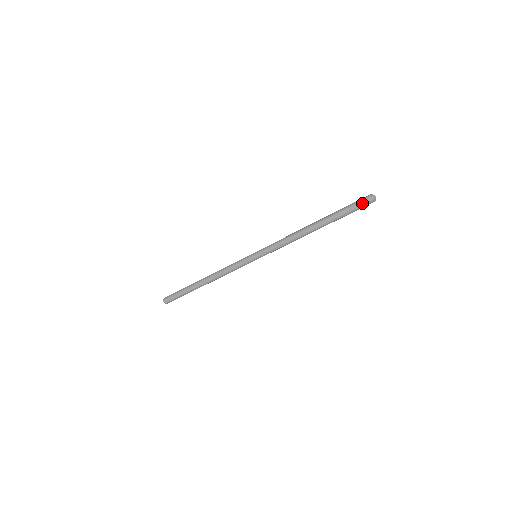
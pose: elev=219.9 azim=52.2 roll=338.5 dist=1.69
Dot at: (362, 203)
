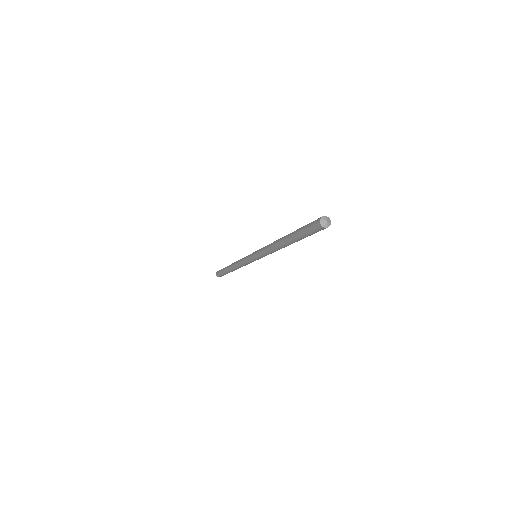
Dot at: (313, 228)
